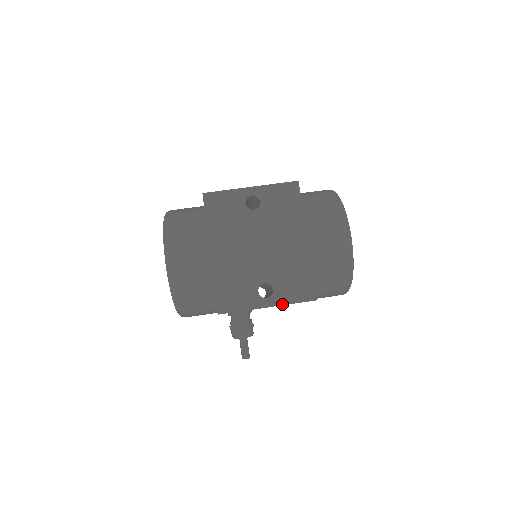
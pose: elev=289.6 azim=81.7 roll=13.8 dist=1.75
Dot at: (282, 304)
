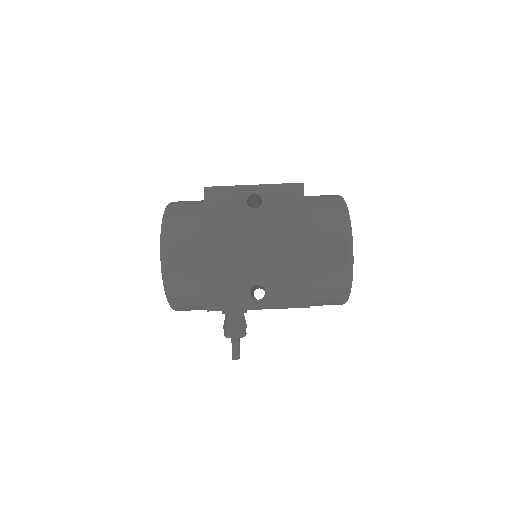
Dot at: (273, 308)
